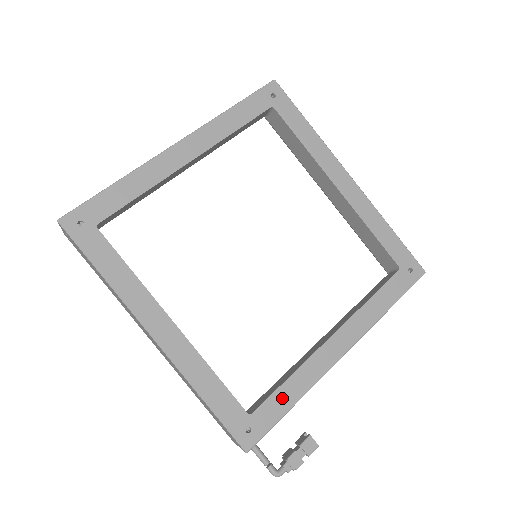
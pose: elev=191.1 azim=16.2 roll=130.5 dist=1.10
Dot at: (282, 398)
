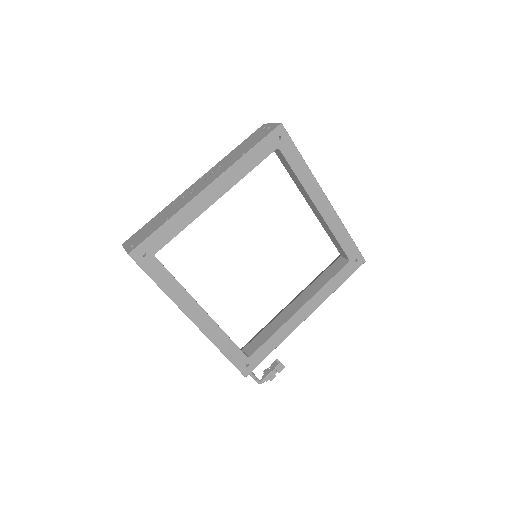
Dot at: (268, 347)
